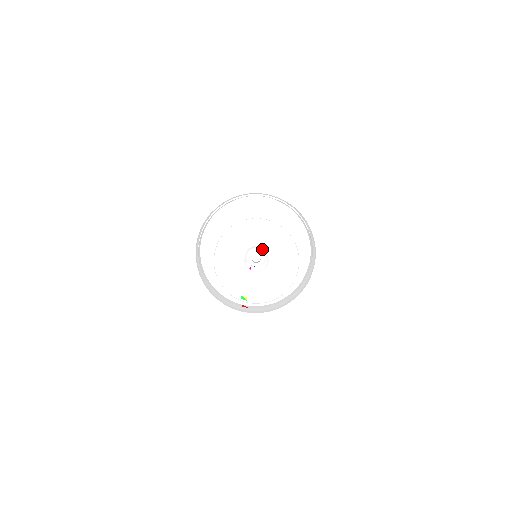
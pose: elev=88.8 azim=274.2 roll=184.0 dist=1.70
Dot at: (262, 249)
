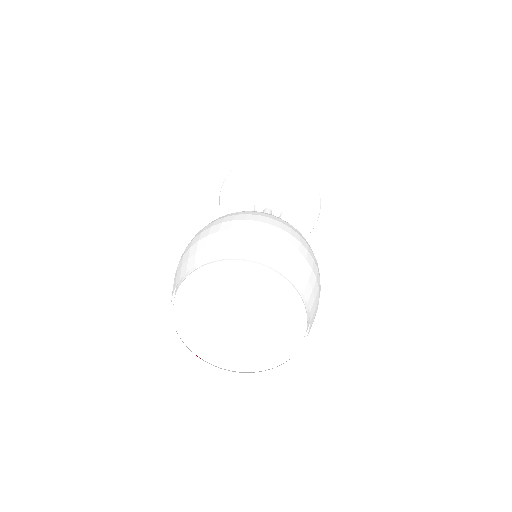
Dot at: occluded
